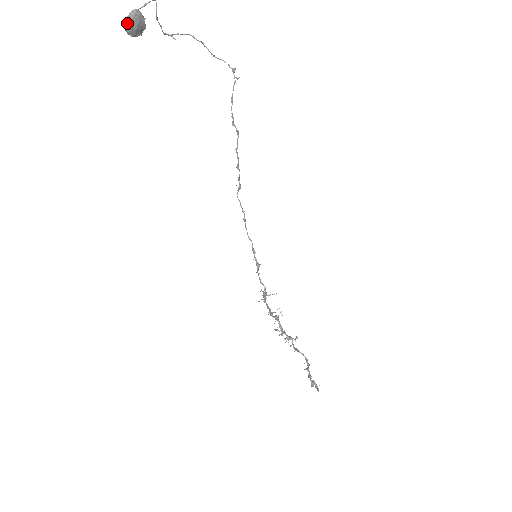
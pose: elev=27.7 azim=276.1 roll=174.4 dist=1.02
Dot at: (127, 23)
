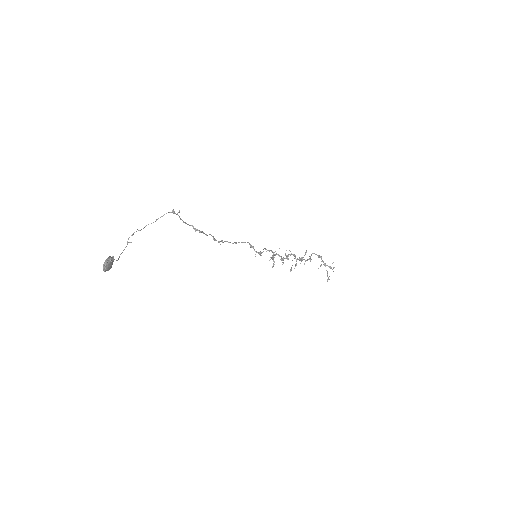
Dot at: (105, 271)
